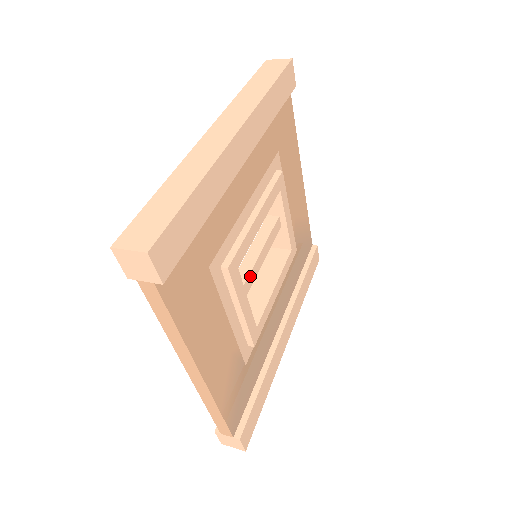
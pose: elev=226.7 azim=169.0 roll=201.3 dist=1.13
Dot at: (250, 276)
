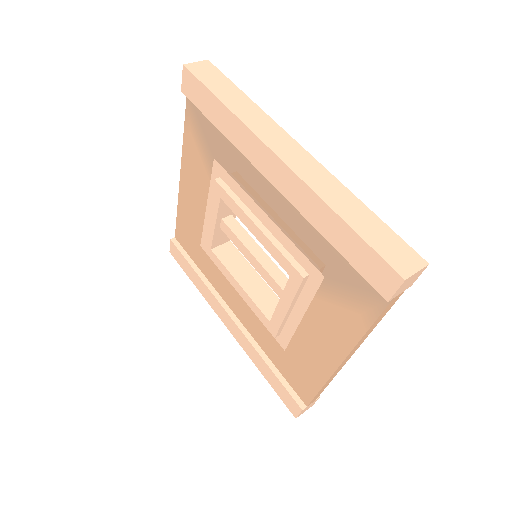
Dot at: (280, 272)
